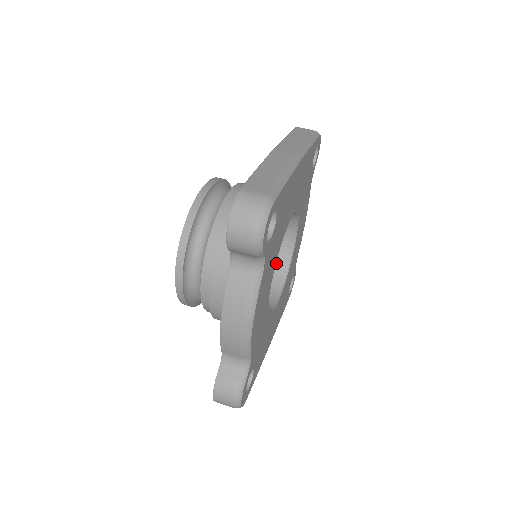
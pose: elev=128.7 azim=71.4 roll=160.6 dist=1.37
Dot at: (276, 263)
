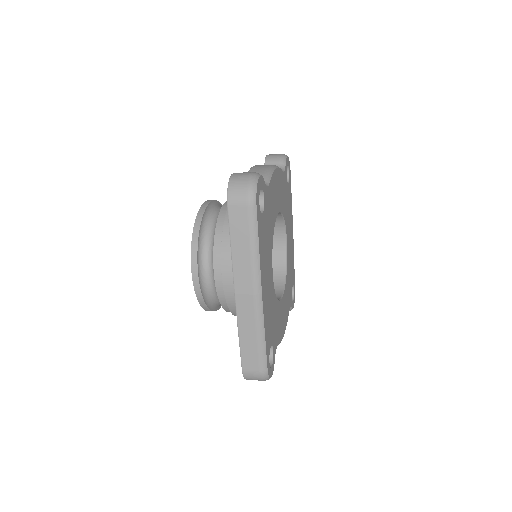
Dot at: occluded
